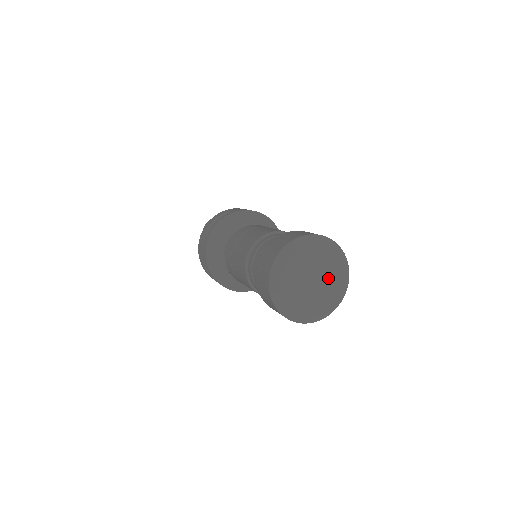
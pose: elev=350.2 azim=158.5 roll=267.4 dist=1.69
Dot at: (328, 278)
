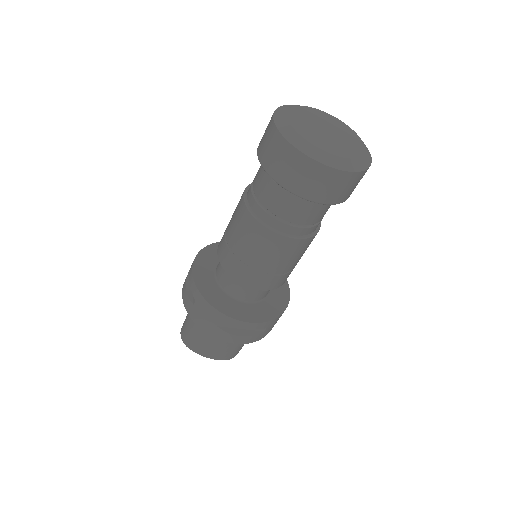
Dot at: (344, 142)
